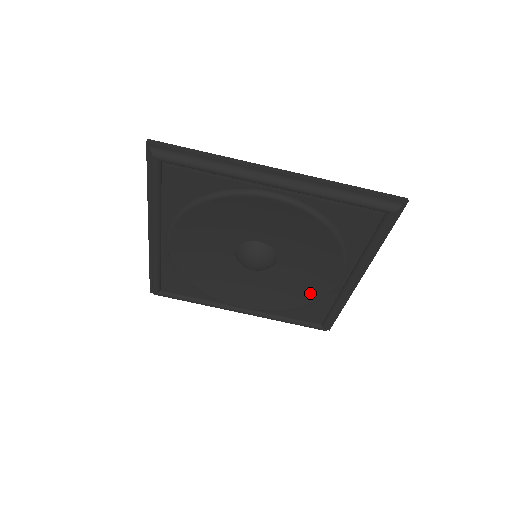
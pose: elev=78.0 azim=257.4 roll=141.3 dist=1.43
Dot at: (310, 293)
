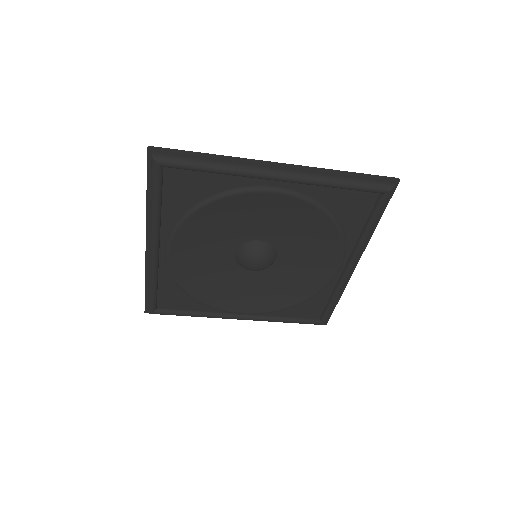
Dot at: (309, 287)
